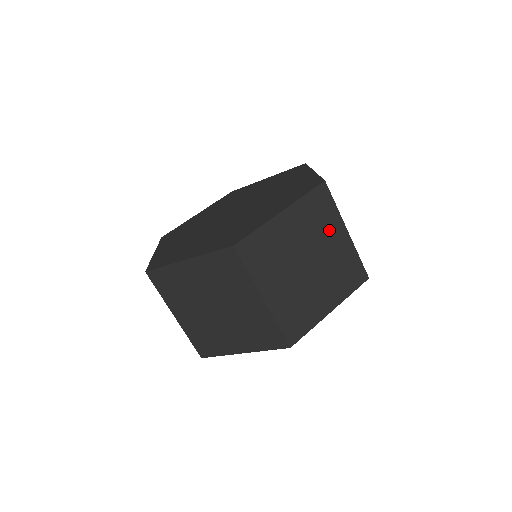
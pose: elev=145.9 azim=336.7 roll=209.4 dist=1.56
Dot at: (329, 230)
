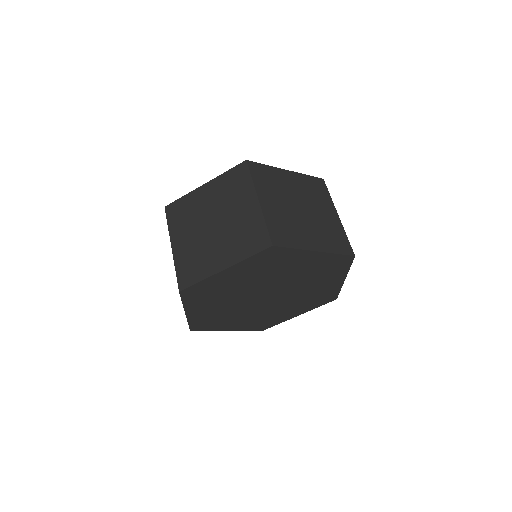
Dot at: (240, 199)
